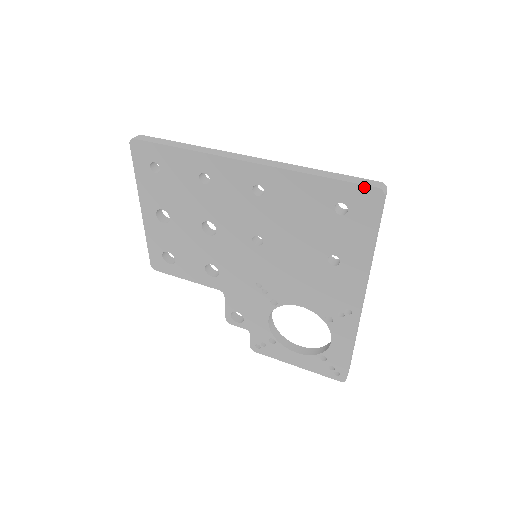
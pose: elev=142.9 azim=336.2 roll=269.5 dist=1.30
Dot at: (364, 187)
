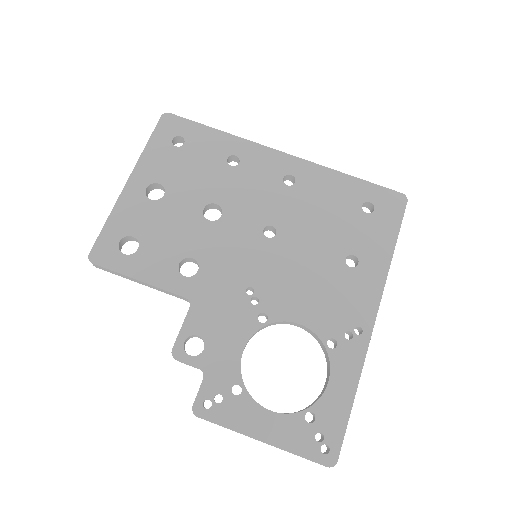
Dot at: (391, 191)
